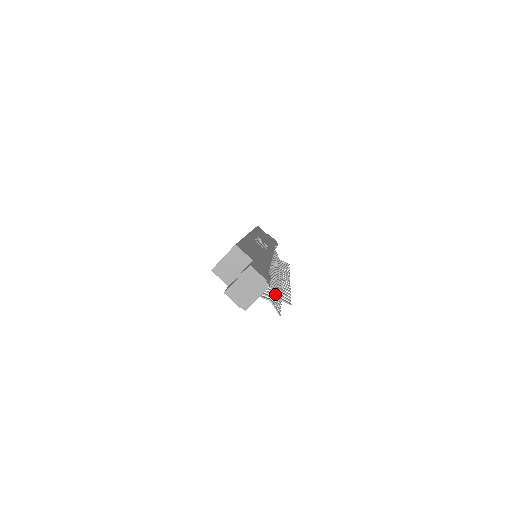
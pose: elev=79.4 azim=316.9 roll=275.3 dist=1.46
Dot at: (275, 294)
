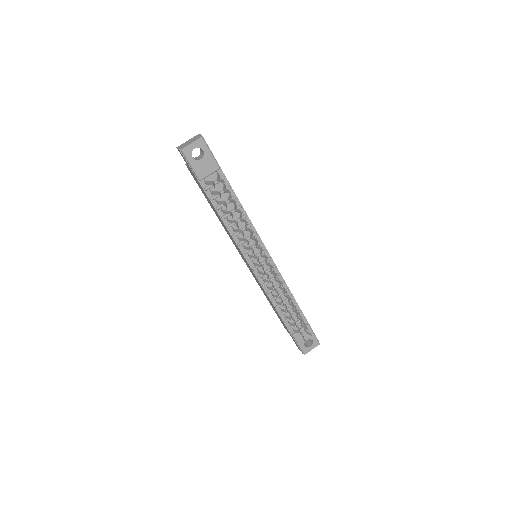
Dot at: (232, 215)
